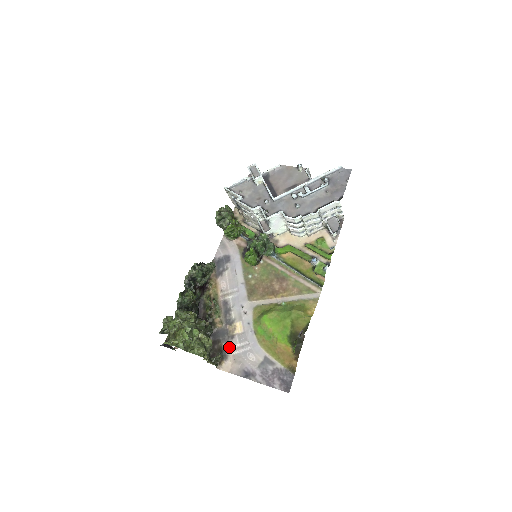
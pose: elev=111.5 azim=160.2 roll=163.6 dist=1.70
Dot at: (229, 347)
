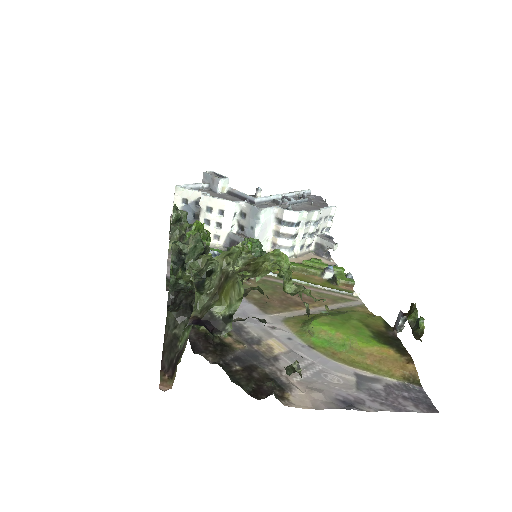
Dot at: (281, 372)
